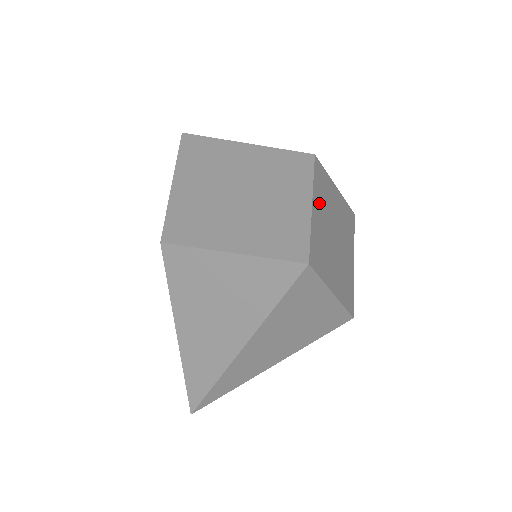
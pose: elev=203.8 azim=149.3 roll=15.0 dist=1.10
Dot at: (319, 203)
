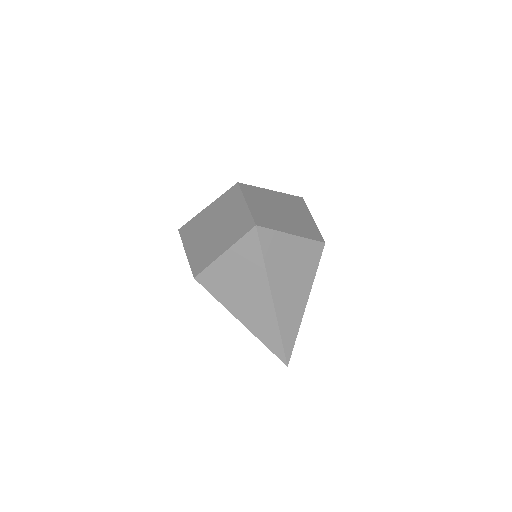
Dot at: (254, 201)
